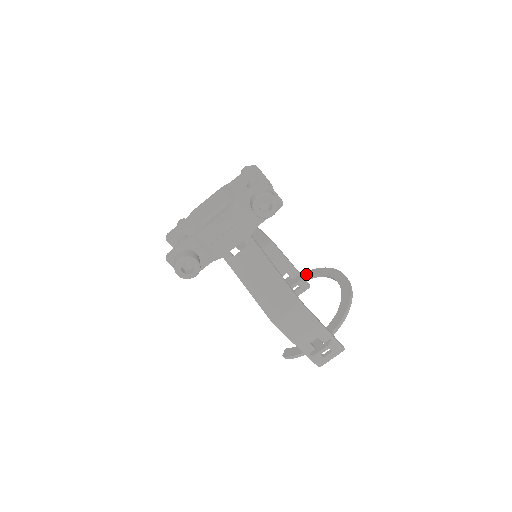
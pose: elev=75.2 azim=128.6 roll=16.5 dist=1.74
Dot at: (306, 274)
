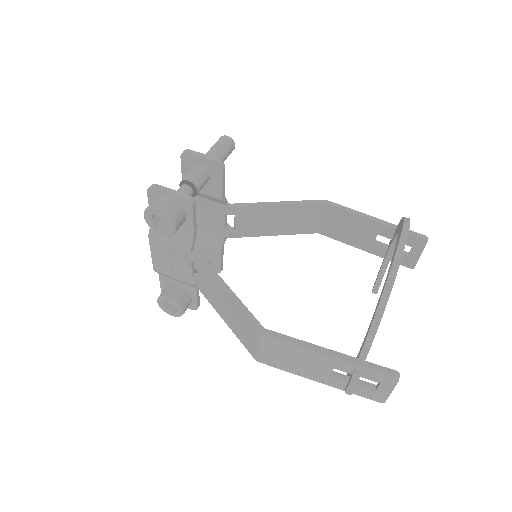
Dot at: occluded
